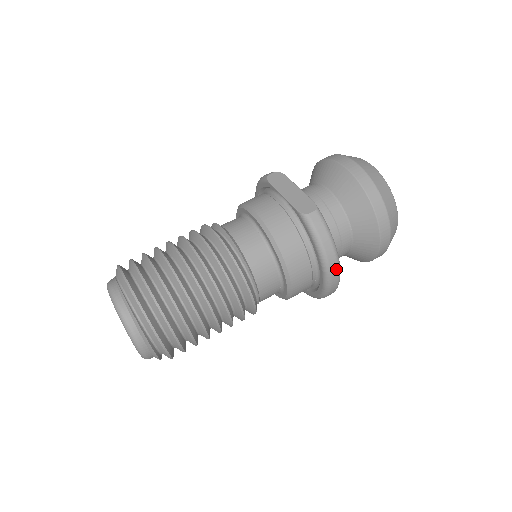
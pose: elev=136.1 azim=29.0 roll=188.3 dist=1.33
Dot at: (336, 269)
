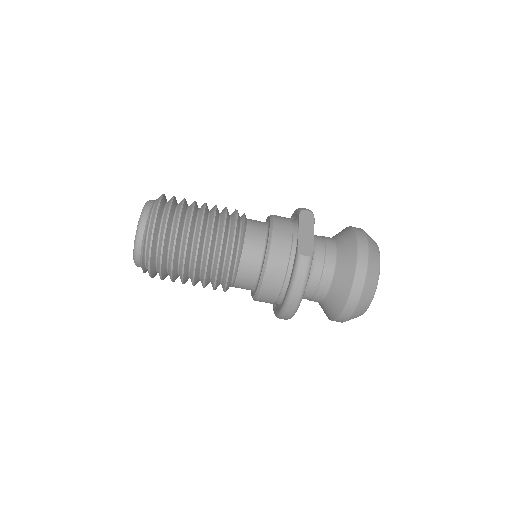
Dot at: (295, 305)
